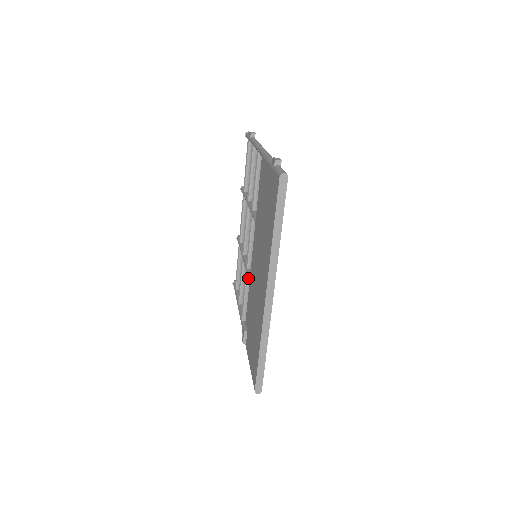
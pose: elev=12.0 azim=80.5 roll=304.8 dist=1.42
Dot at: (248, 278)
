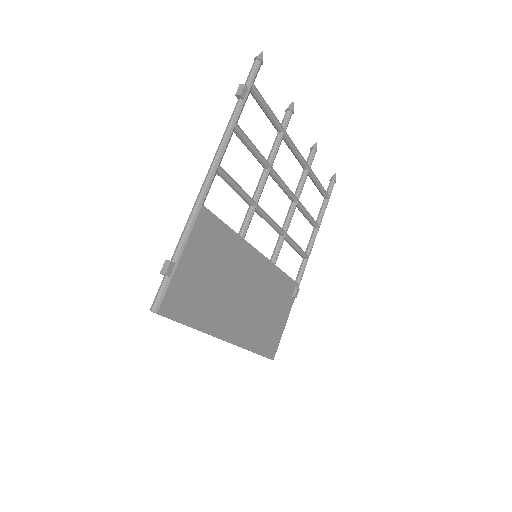
Dot at: occluded
